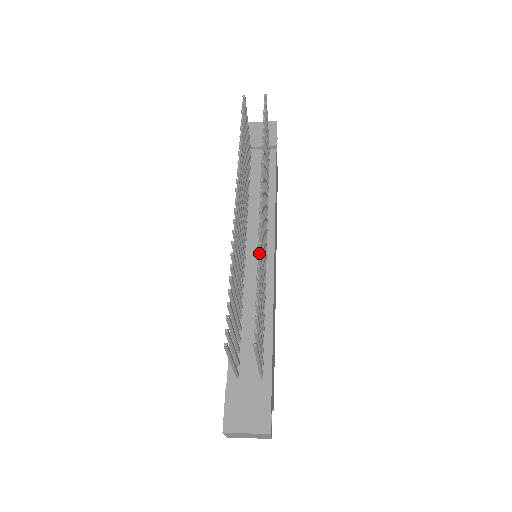
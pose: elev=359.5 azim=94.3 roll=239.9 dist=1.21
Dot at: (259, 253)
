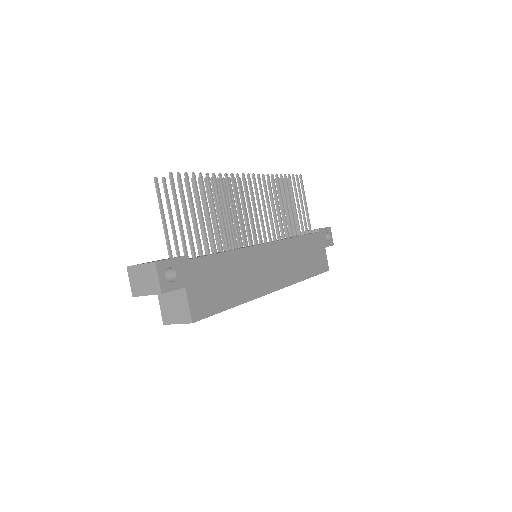
Dot at: (220, 173)
